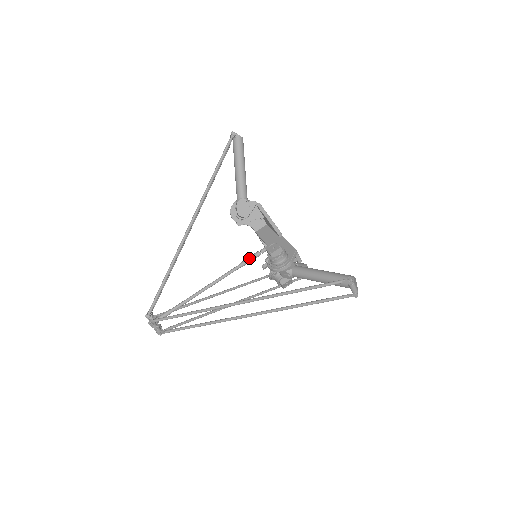
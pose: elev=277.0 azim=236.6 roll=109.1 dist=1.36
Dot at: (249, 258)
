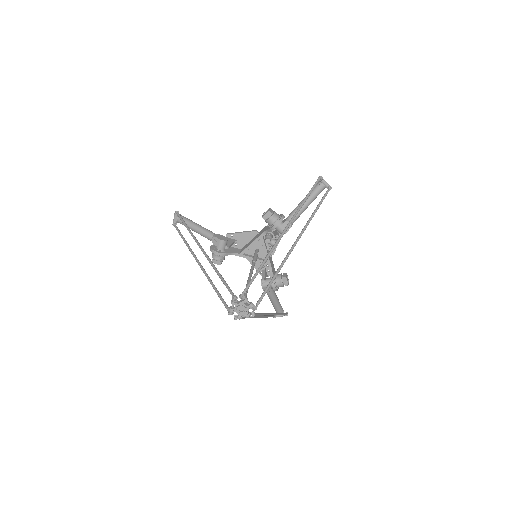
Dot at: (254, 257)
